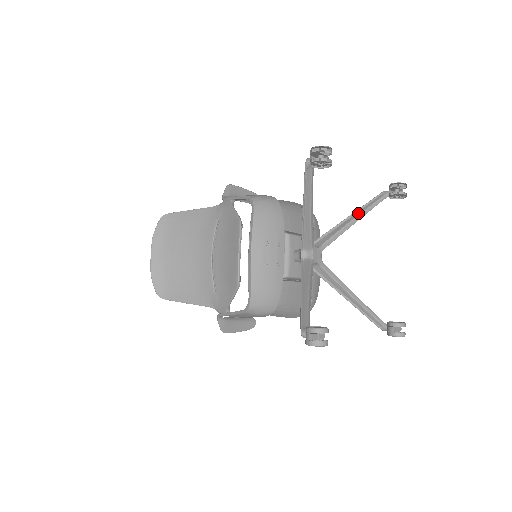
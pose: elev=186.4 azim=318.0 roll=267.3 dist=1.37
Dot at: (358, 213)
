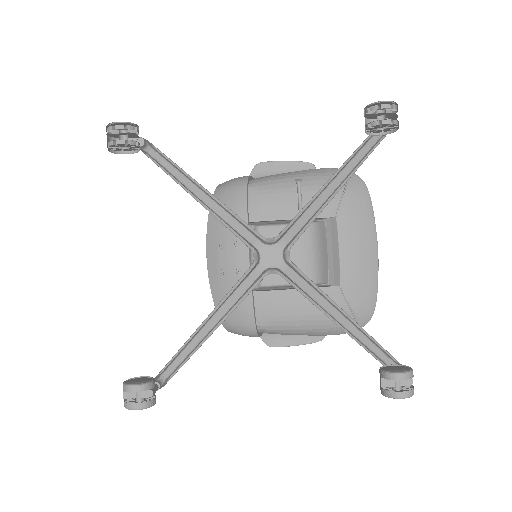
Dot at: (335, 176)
